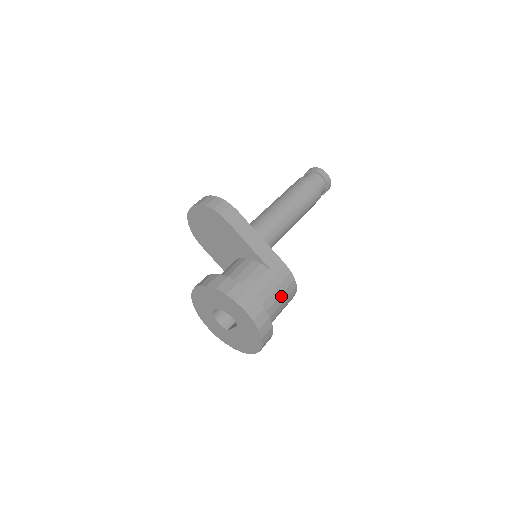
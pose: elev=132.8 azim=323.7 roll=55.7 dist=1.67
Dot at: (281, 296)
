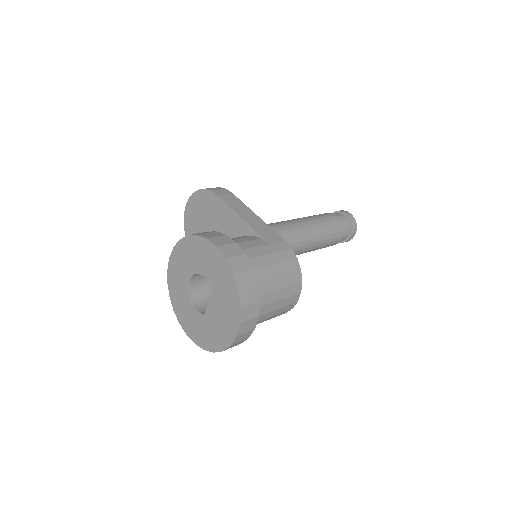
Dot at: (276, 267)
